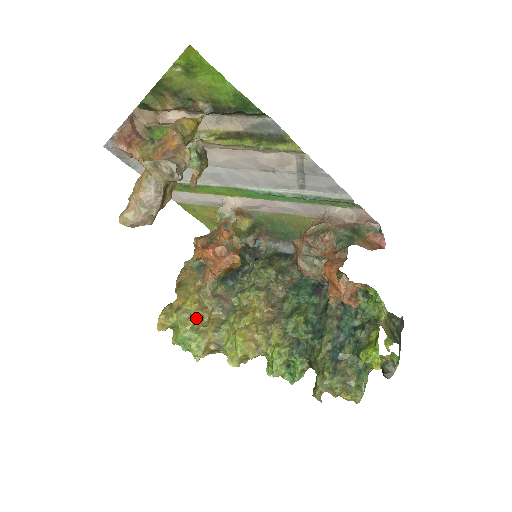
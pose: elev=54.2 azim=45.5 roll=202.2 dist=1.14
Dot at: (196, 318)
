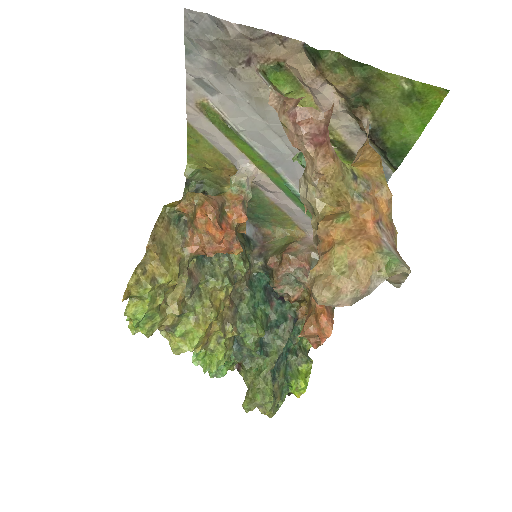
Dot at: (164, 294)
